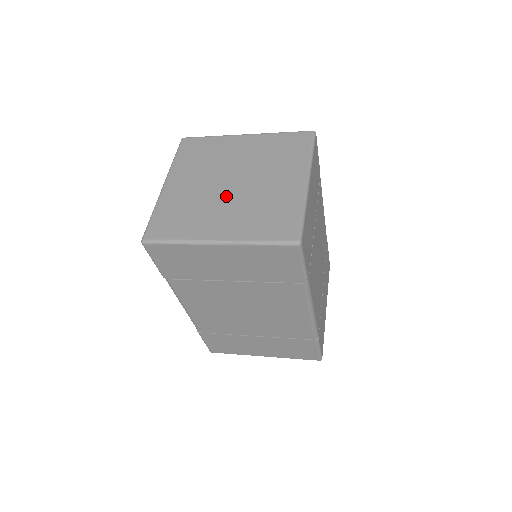
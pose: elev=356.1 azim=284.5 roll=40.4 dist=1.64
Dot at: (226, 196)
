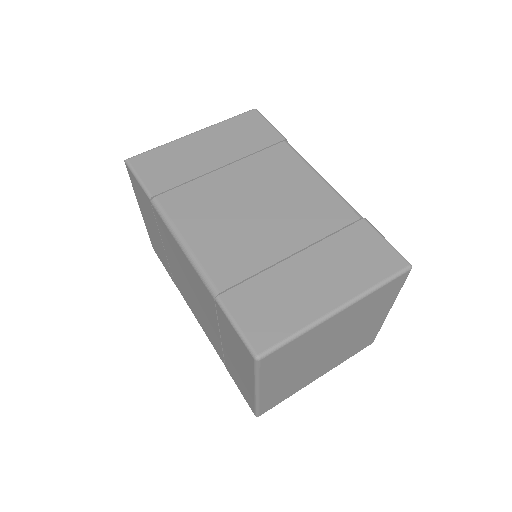
Dot at: (323, 360)
